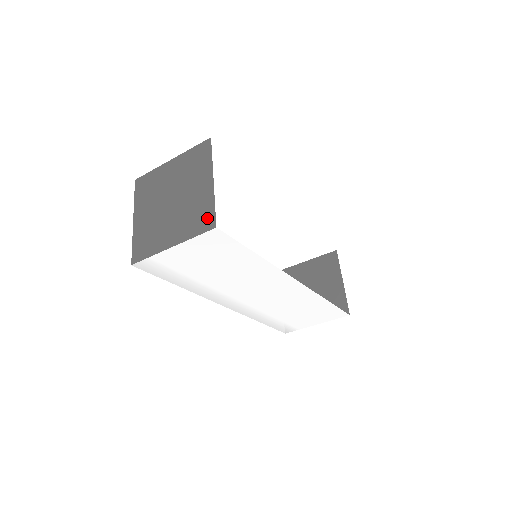
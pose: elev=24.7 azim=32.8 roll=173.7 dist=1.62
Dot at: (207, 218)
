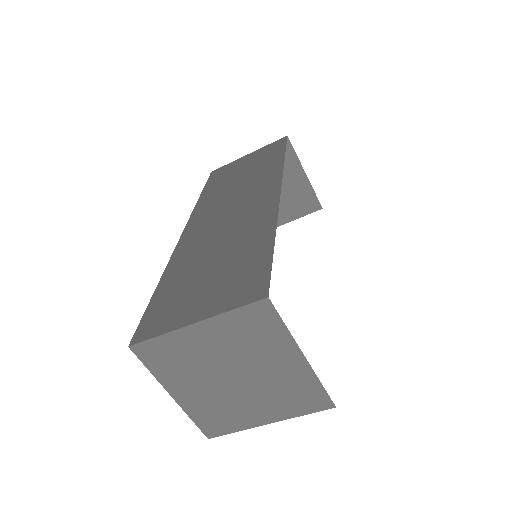
Dot at: (316, 399)
